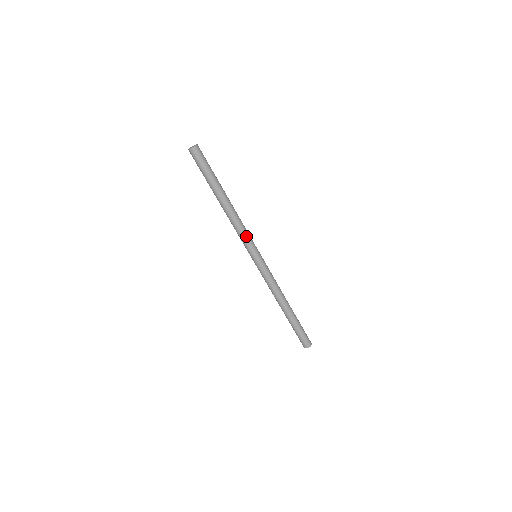
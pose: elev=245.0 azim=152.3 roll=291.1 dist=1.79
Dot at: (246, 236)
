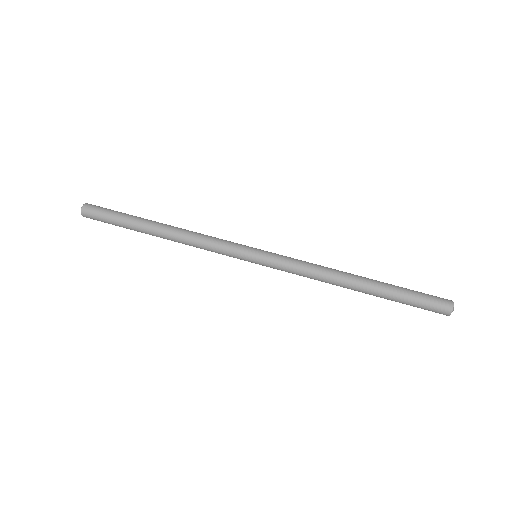
Dot at: (219, 243)
